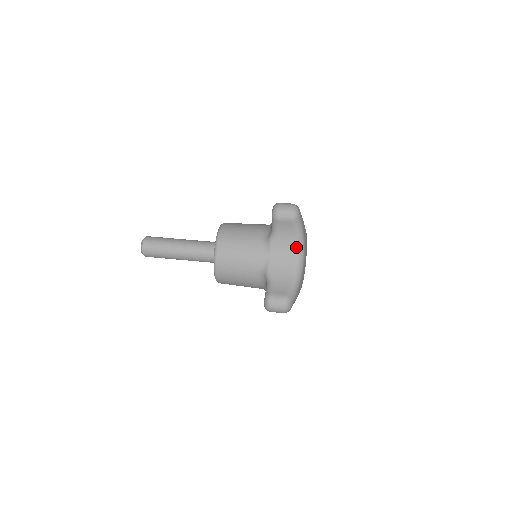
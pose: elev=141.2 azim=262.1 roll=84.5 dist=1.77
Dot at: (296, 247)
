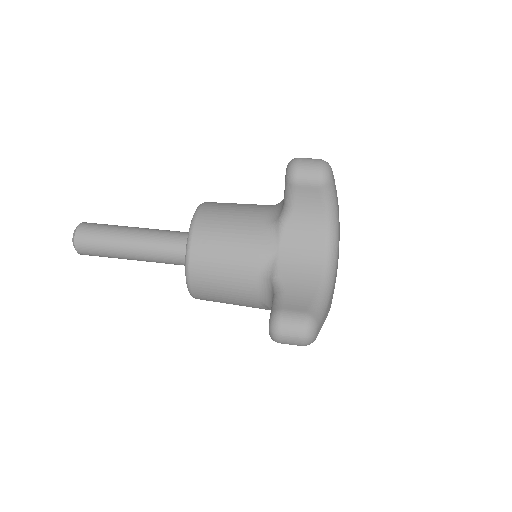
Dot at: (325, 233)
